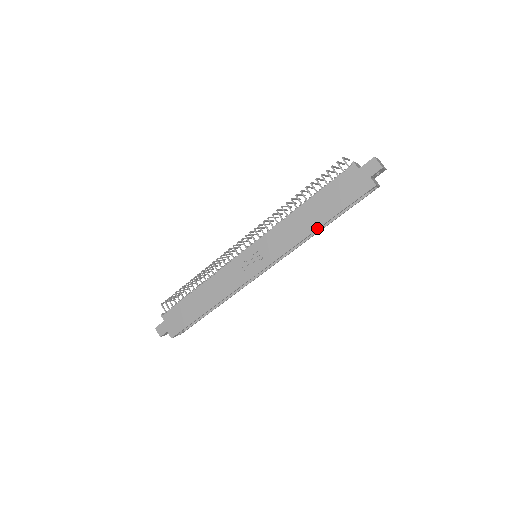
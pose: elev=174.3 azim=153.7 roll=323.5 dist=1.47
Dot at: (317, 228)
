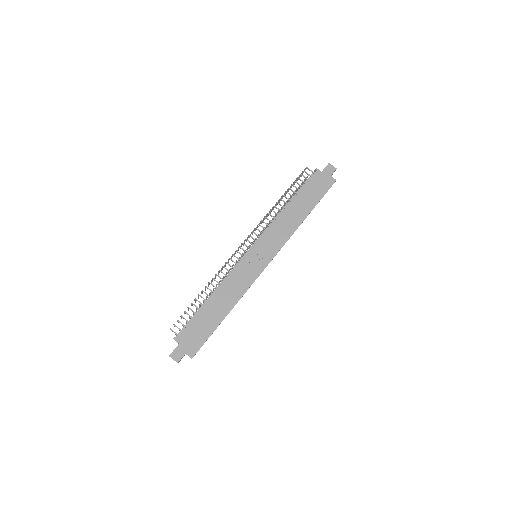
Dot at: (305, 217)
